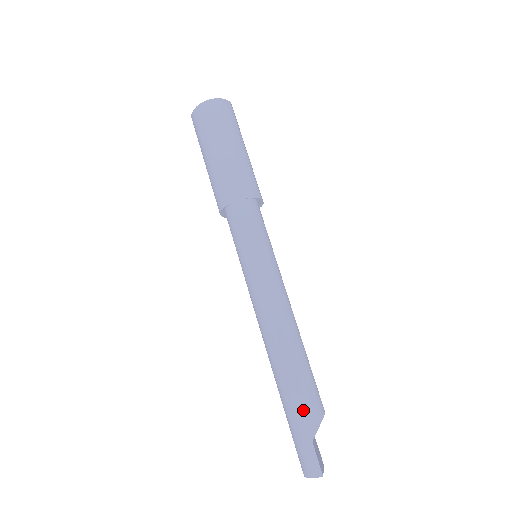
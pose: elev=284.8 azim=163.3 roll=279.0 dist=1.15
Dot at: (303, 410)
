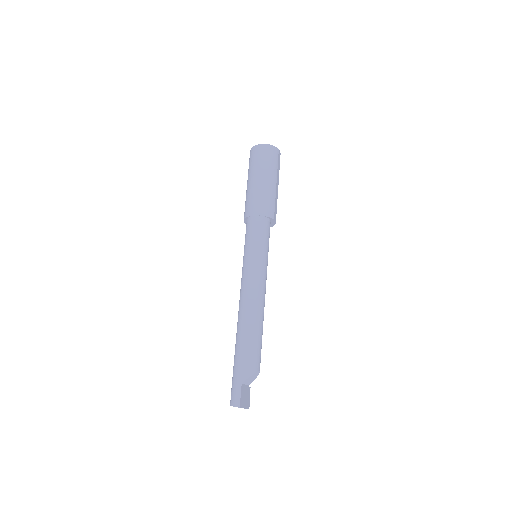
Dot at: (244, 362)
